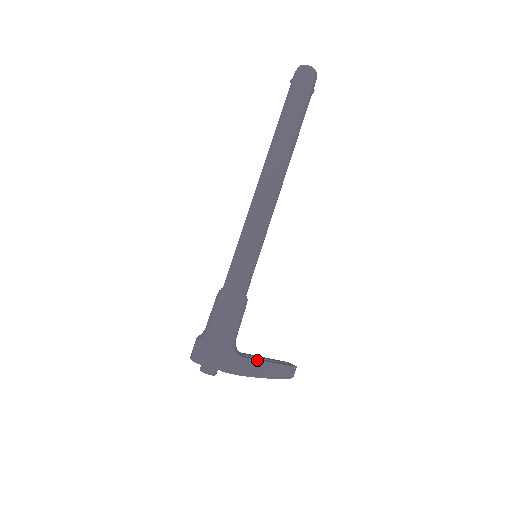
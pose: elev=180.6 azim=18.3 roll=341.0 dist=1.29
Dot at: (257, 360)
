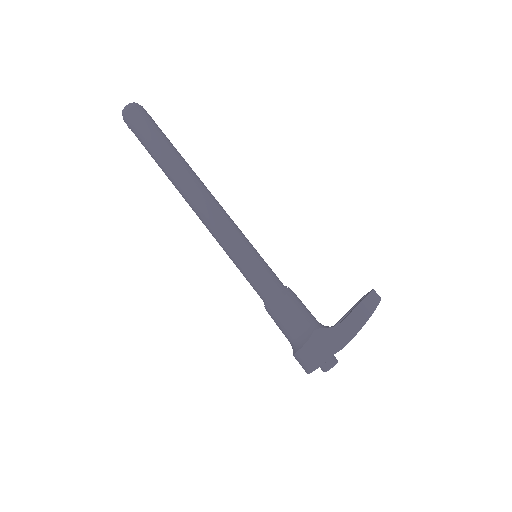
Dot at: (348, 315)
